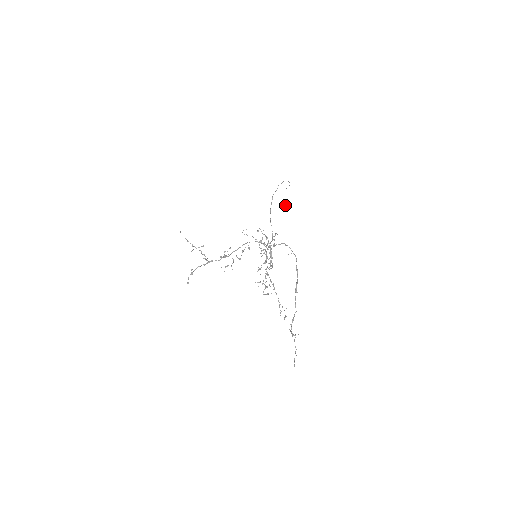
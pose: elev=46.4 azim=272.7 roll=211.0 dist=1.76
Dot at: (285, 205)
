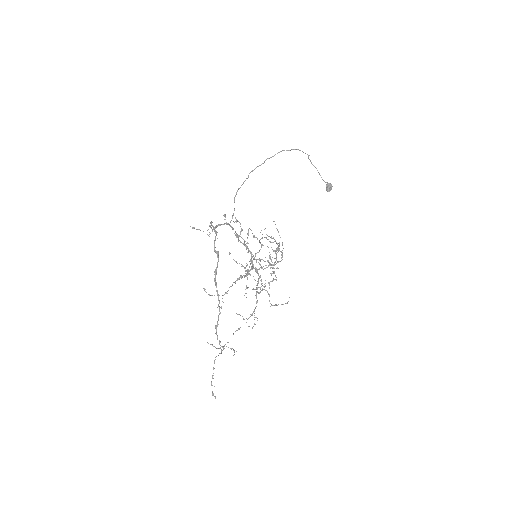
Dot at: (326, 184)
